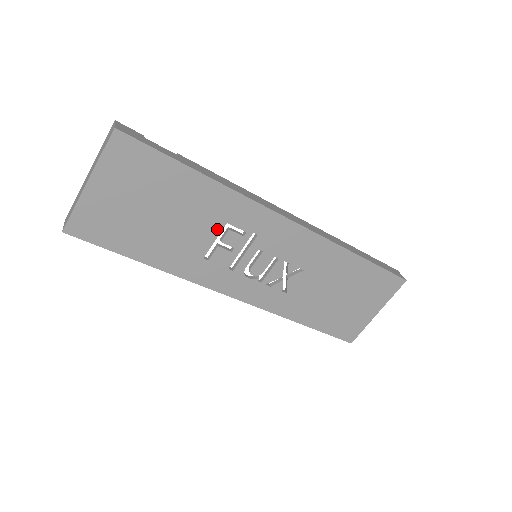
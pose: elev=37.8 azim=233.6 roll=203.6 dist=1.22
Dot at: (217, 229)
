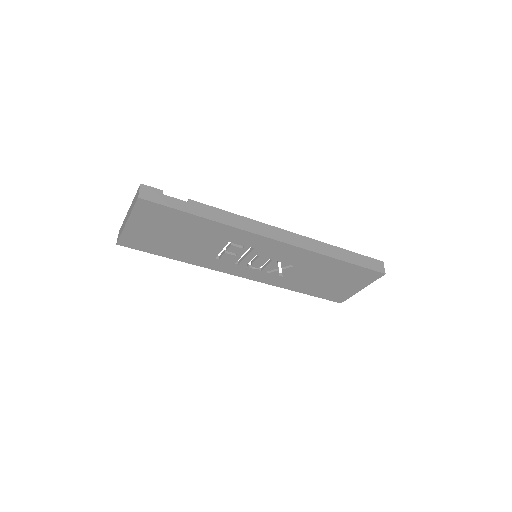
Dot at: (222, 245)
